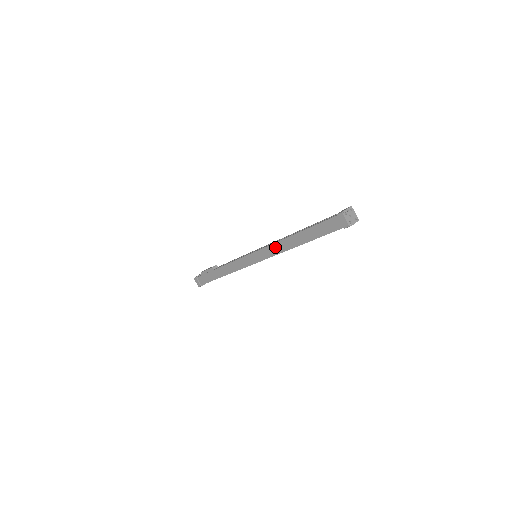
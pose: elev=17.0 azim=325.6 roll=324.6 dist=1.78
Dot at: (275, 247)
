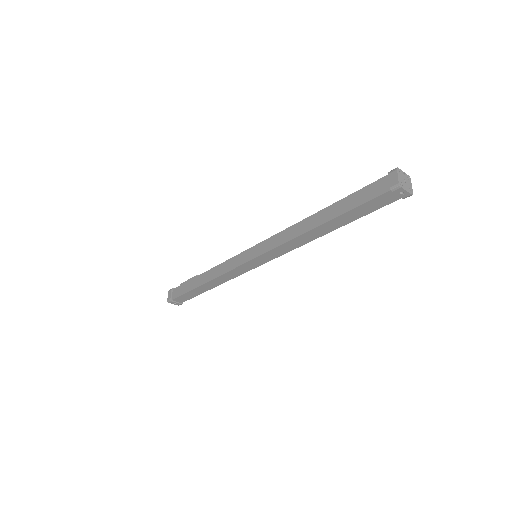
Dot at: (286, 233)
